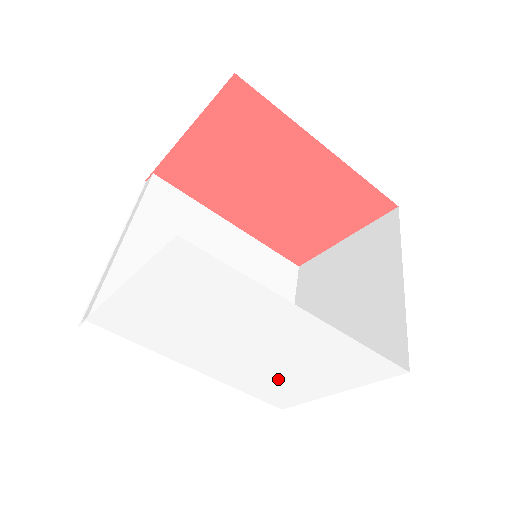
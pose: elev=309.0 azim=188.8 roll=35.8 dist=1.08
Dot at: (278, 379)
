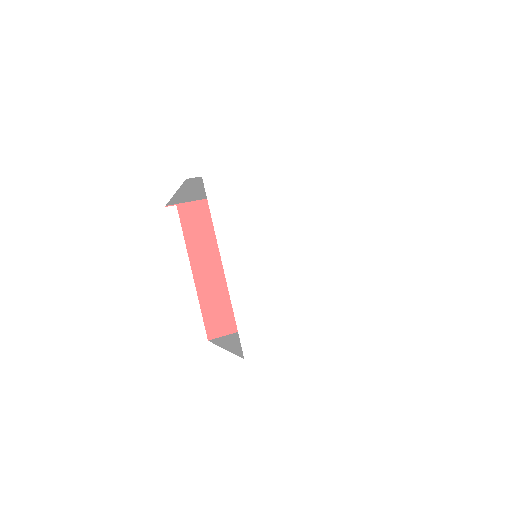
Dot at: (276, 305)
